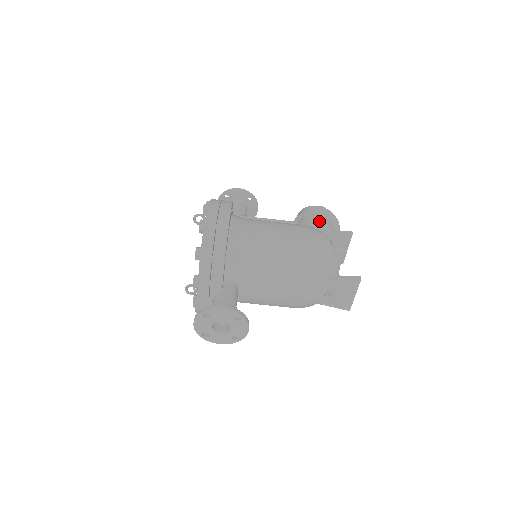
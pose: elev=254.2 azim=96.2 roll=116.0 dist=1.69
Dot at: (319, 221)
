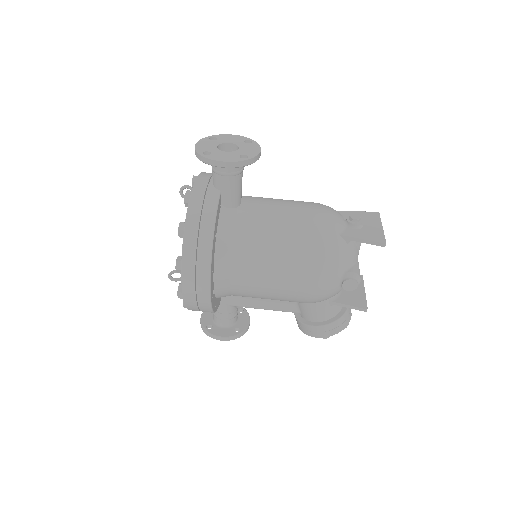
Dot at: occluded
